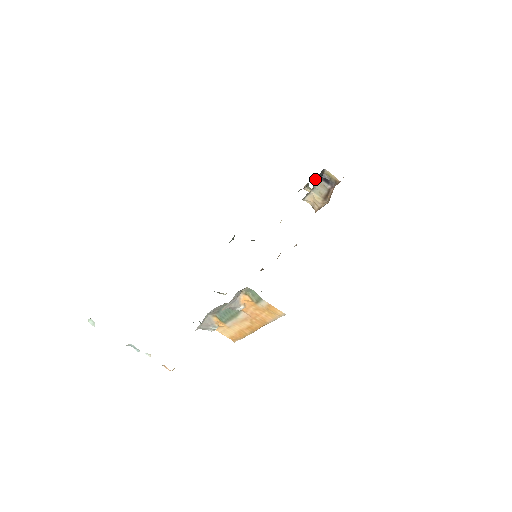
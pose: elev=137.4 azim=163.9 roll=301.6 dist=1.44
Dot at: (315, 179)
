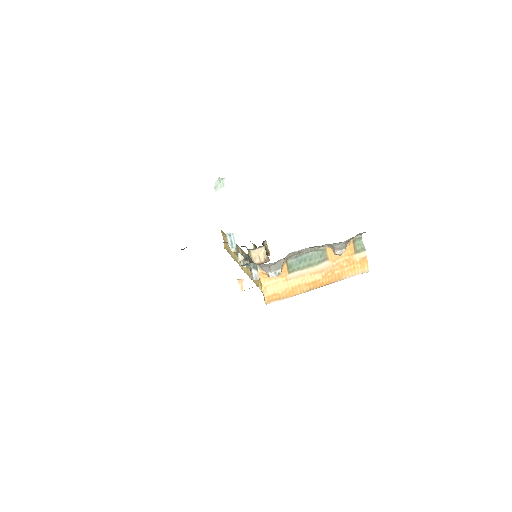
Dot at: occluded
